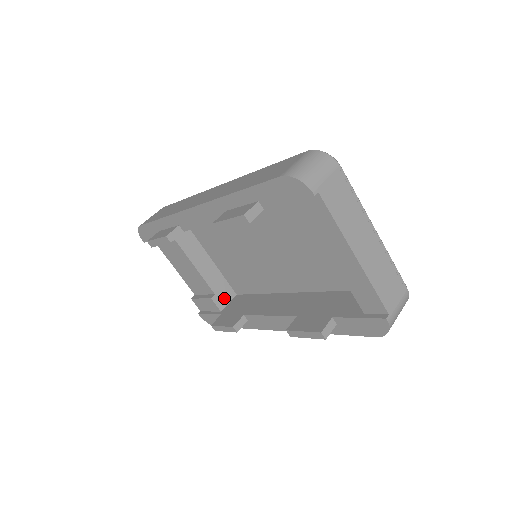
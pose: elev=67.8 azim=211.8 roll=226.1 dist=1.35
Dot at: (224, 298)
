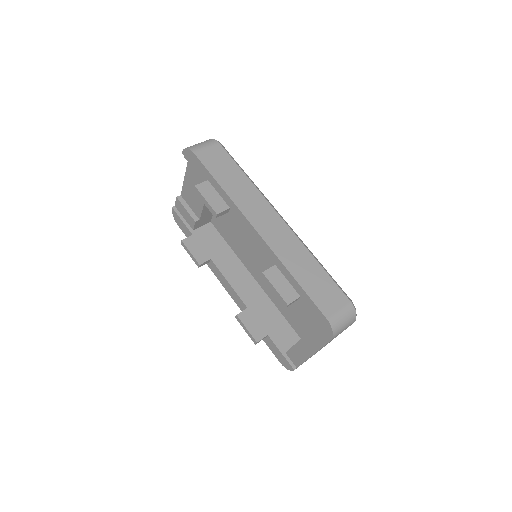
Dot at: (202, 223)
